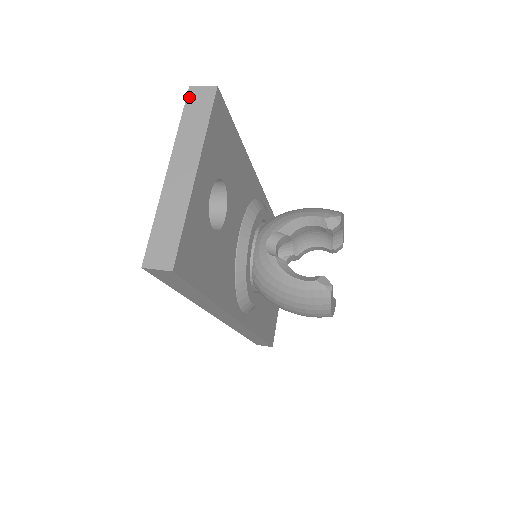
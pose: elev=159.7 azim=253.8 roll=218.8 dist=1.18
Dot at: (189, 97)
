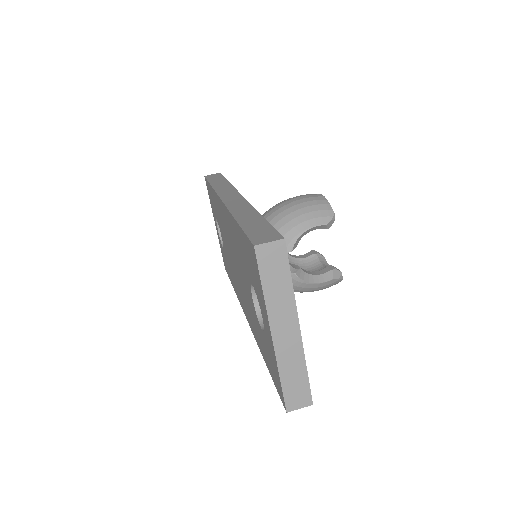
Dot at: (260, 259)
